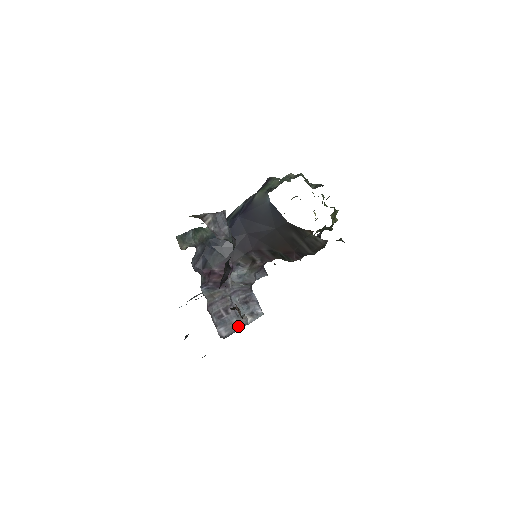
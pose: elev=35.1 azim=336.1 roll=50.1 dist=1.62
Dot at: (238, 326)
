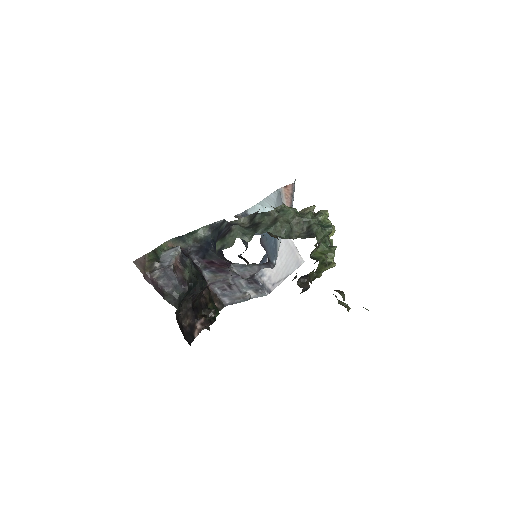
Dot at: (240, 299)
